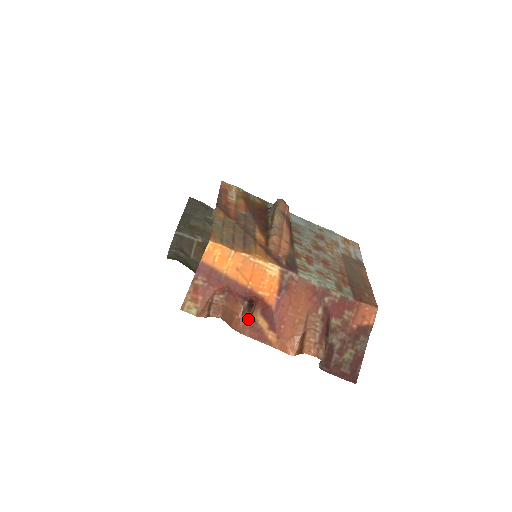
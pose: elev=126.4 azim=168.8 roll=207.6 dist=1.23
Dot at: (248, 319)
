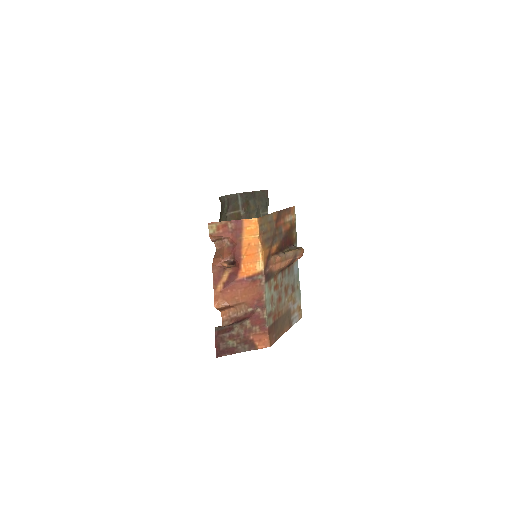
Dot at: (223, 267)
